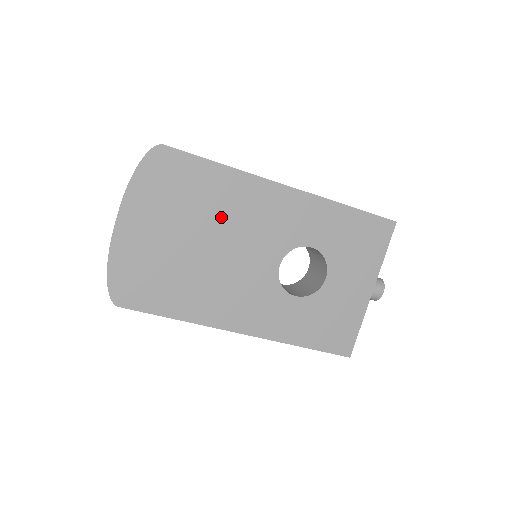
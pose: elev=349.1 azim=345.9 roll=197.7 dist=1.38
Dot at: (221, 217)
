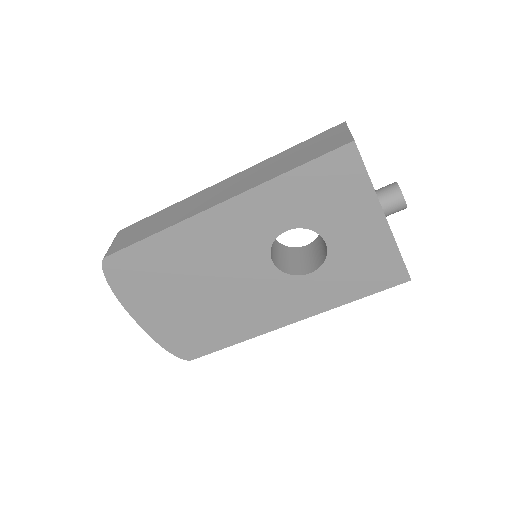
Dot at: (193, 267)
